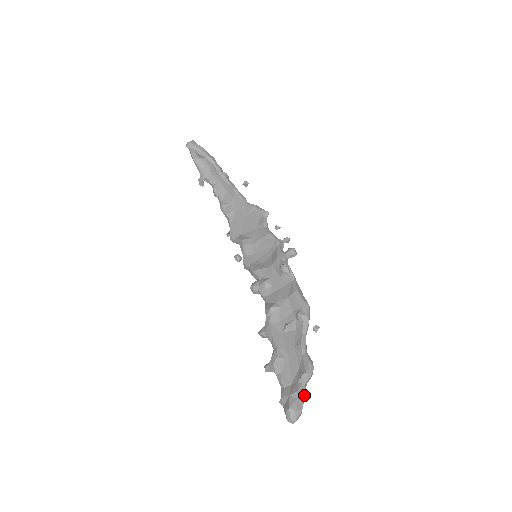
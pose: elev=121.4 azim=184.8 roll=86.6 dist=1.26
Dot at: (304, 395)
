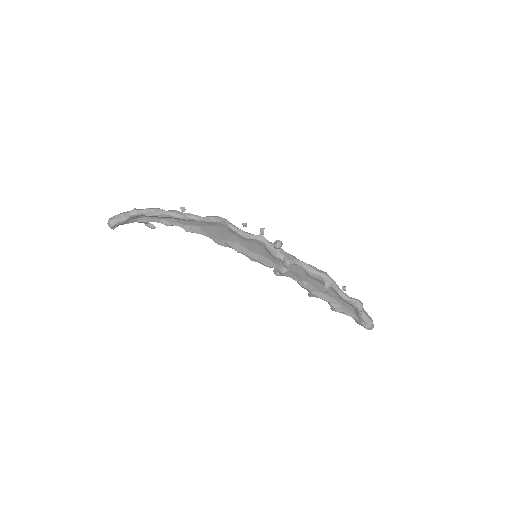
Dot at: (367, 315)
